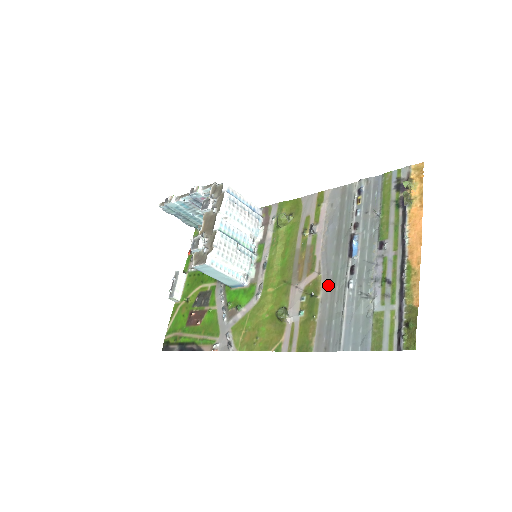
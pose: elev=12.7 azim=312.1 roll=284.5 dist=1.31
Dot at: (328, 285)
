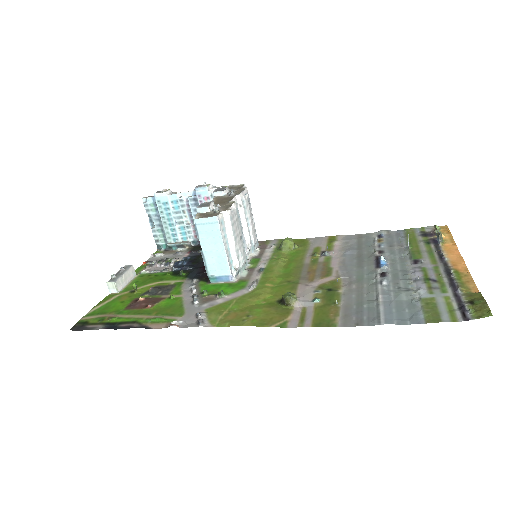
Dot at: (352, 284)
